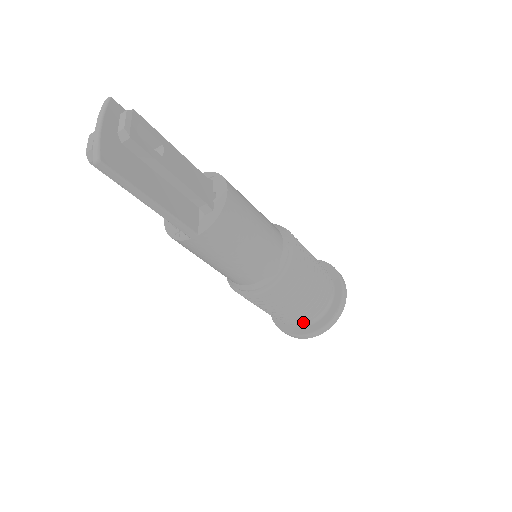
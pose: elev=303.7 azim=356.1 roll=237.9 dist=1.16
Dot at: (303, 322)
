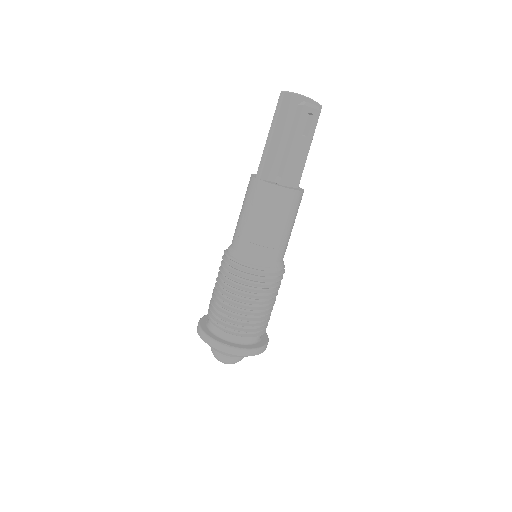
Dot at: (213, 323)
